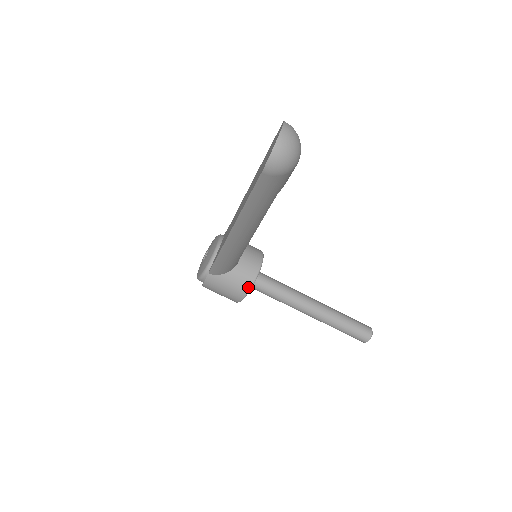
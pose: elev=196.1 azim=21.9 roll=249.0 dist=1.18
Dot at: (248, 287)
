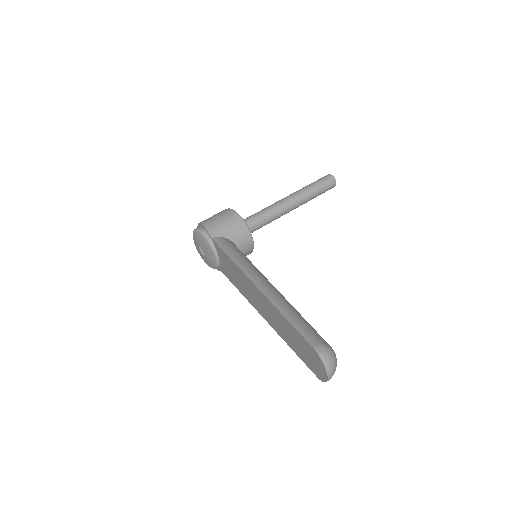
Dot at: (250, 253)
